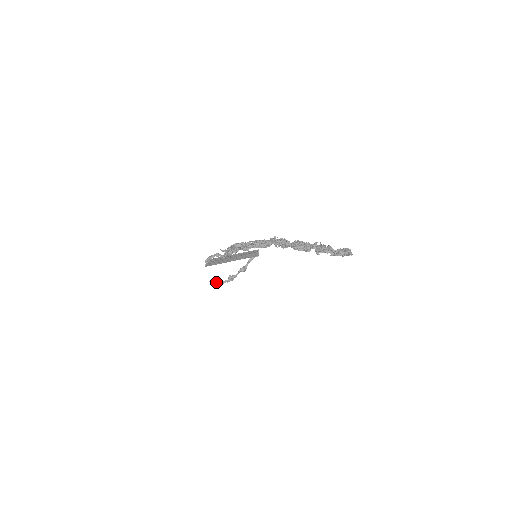
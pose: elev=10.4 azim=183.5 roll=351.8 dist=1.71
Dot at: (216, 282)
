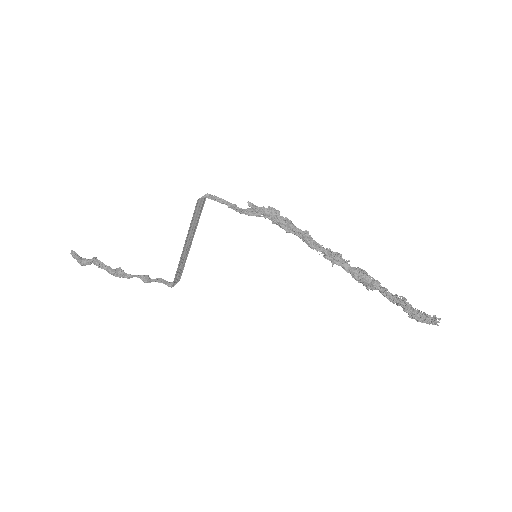
Dot at: occluded
